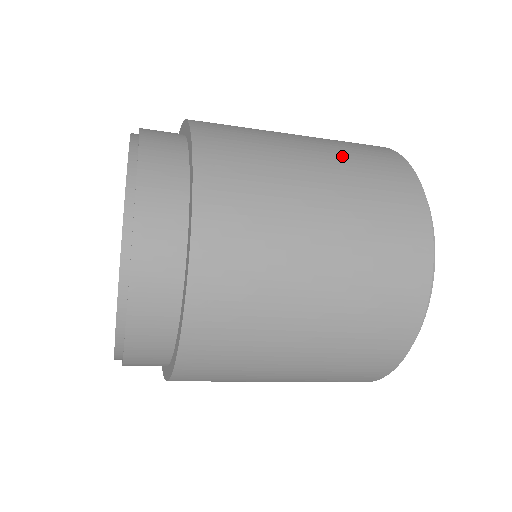
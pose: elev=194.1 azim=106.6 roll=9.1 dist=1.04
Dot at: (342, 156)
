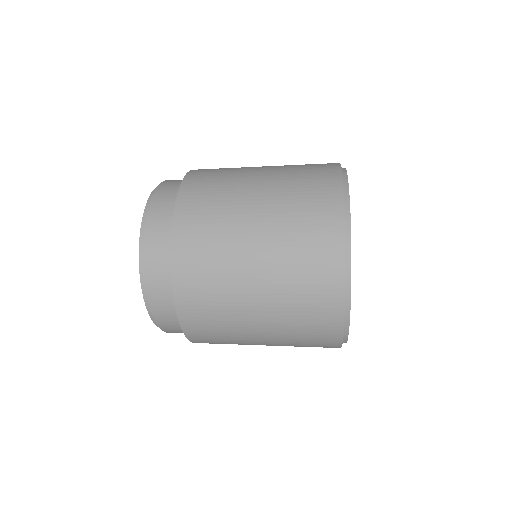
Dot at: occluded
